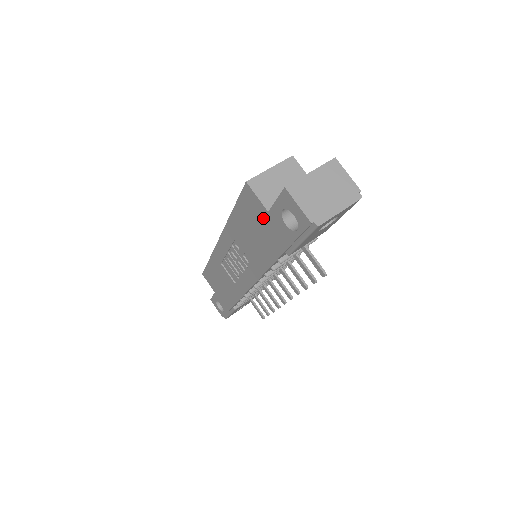
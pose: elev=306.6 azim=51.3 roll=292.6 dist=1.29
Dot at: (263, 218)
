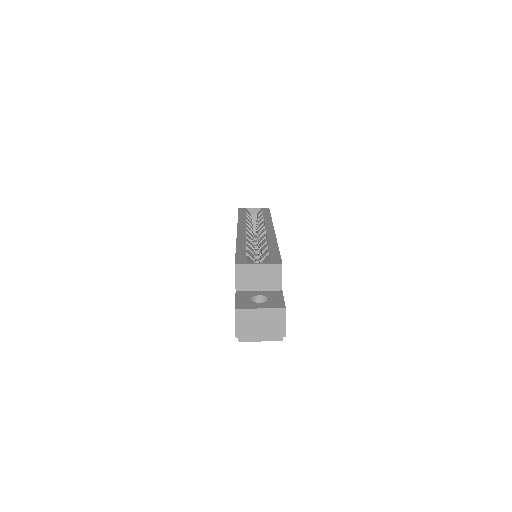
Dot at: occluded
